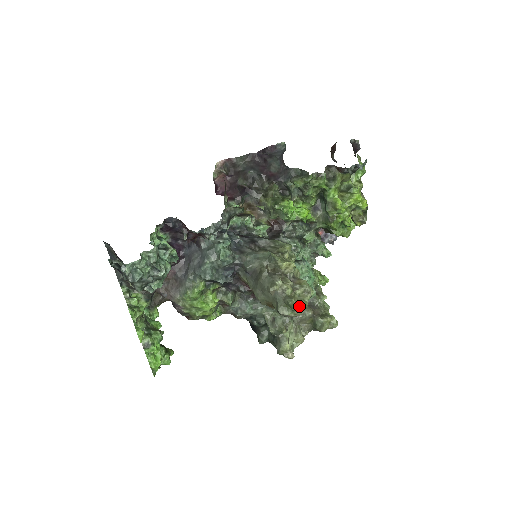
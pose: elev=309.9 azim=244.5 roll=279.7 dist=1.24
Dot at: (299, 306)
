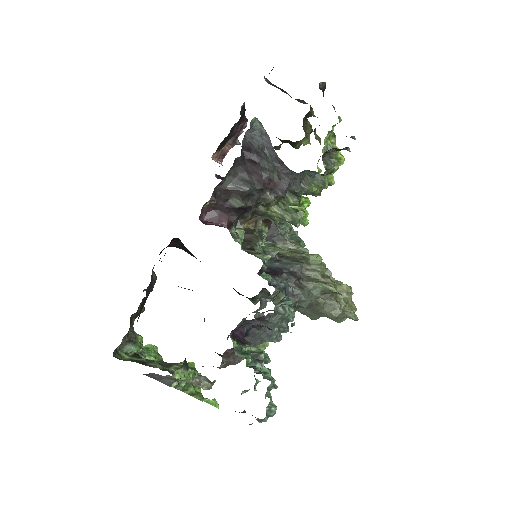
Dot at: occluded
